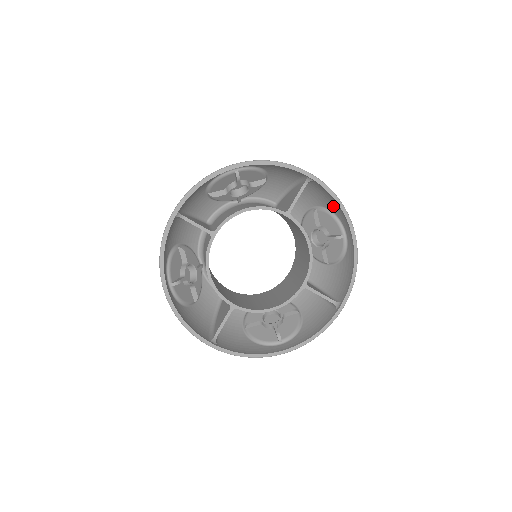
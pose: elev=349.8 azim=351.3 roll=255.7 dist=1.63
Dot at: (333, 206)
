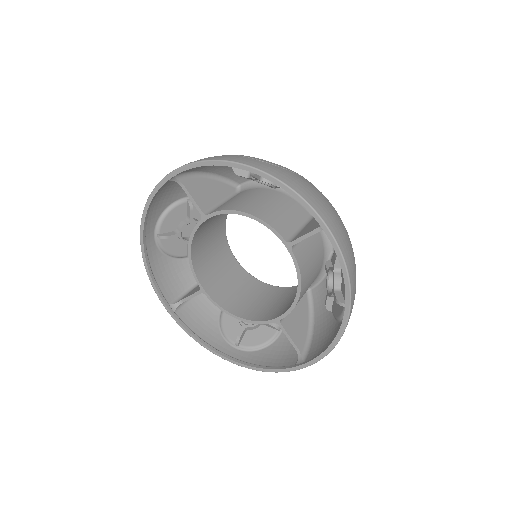
Dot at: occluded
